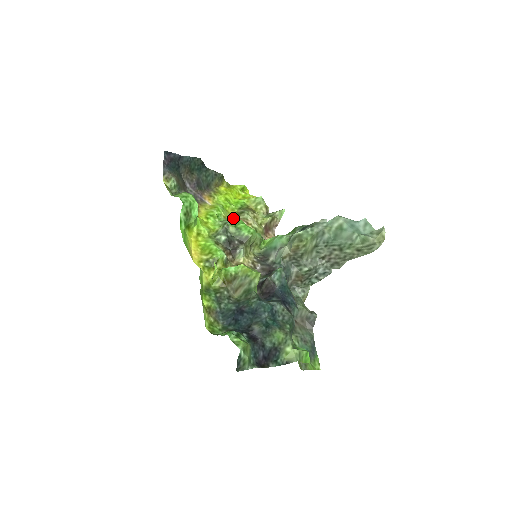
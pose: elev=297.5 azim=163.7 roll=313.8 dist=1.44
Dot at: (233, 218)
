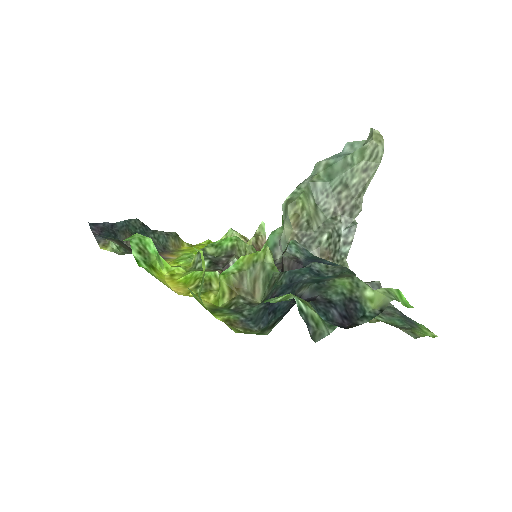
Dot at: occluded
